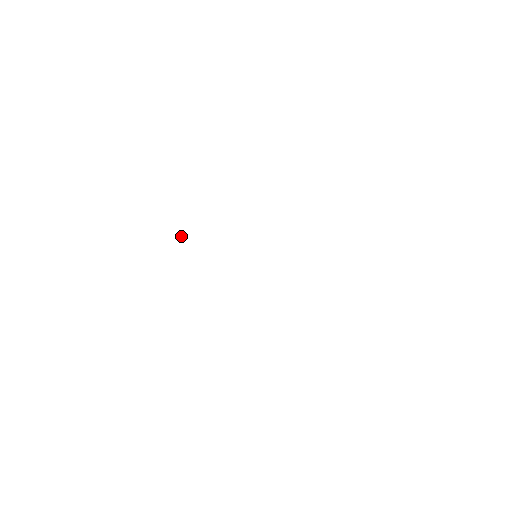
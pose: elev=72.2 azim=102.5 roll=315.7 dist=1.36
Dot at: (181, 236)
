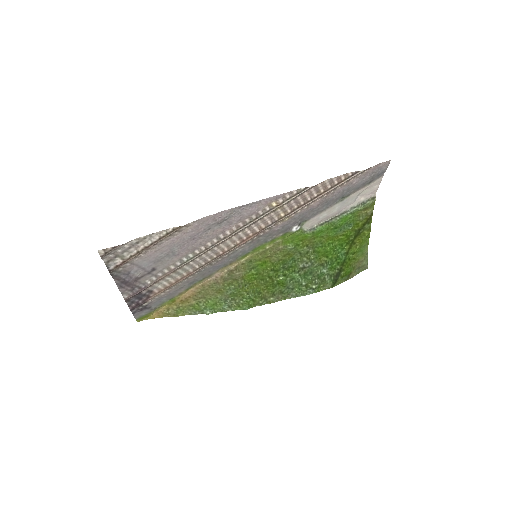
Dot at: (191, 287)
